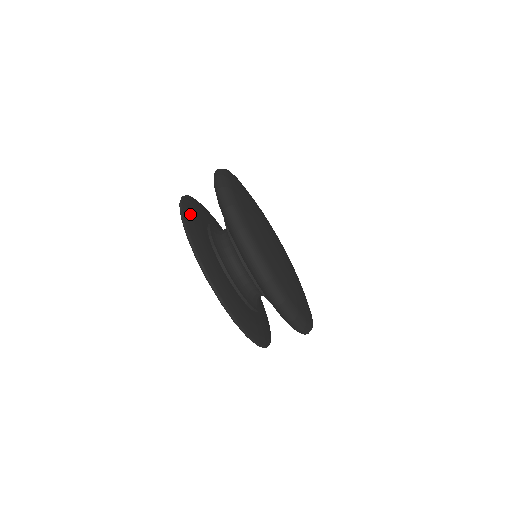
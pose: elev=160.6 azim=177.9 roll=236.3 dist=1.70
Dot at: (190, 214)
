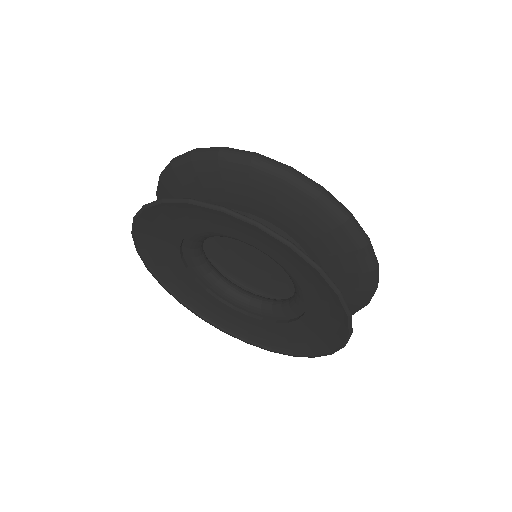
Dot at: (166, 208)
